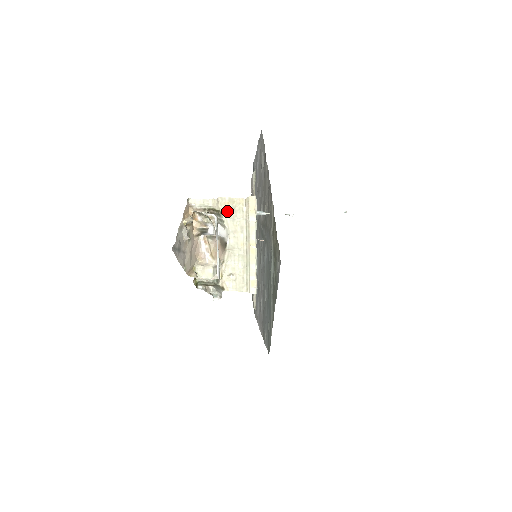
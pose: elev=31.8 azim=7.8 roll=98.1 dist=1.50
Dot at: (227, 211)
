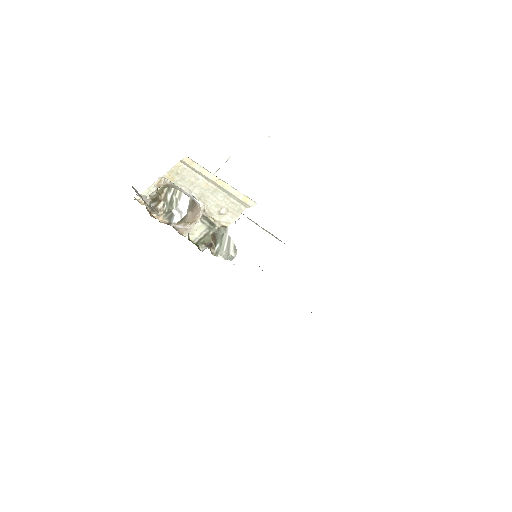
Dot at: (173, 180)
